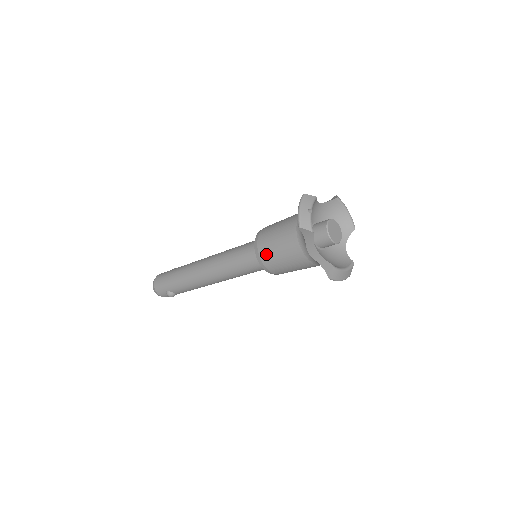
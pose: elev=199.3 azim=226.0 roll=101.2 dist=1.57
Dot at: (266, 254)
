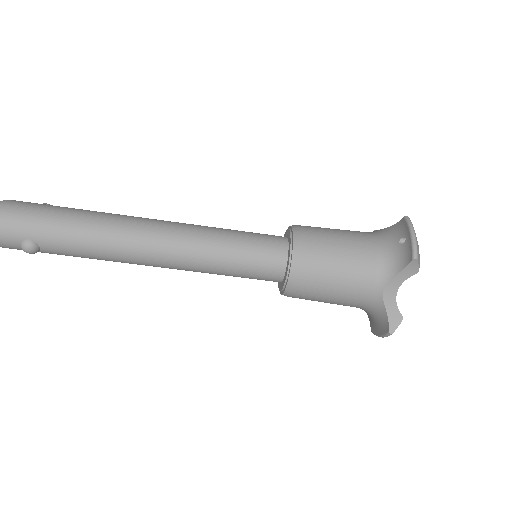
Dot at: (313, 265)
